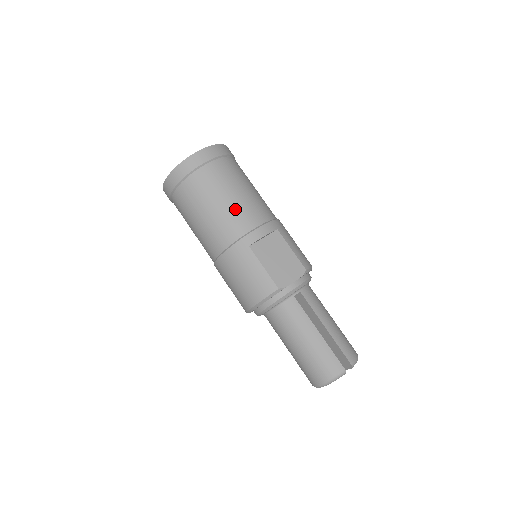
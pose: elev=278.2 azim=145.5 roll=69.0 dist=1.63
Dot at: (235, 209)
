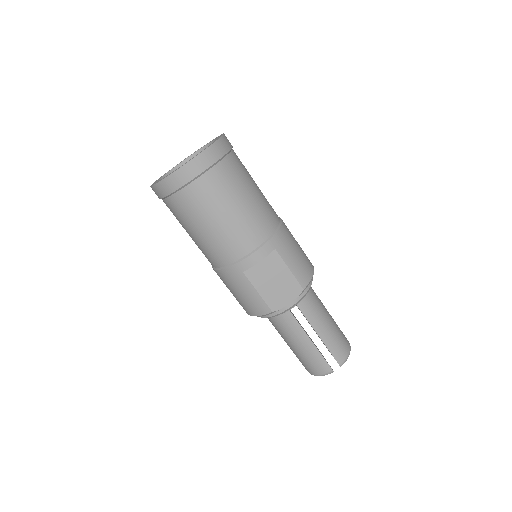
Dot at: (227, 233)
